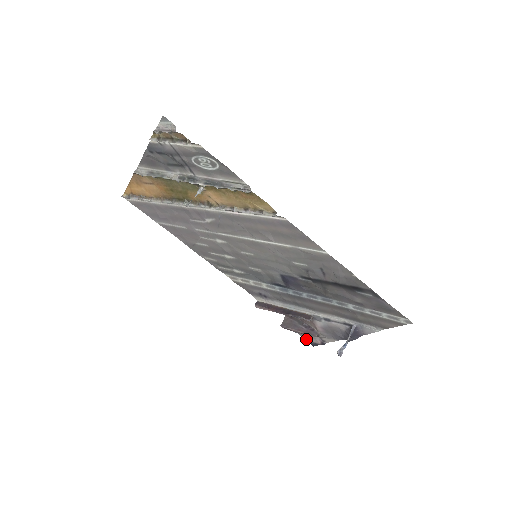
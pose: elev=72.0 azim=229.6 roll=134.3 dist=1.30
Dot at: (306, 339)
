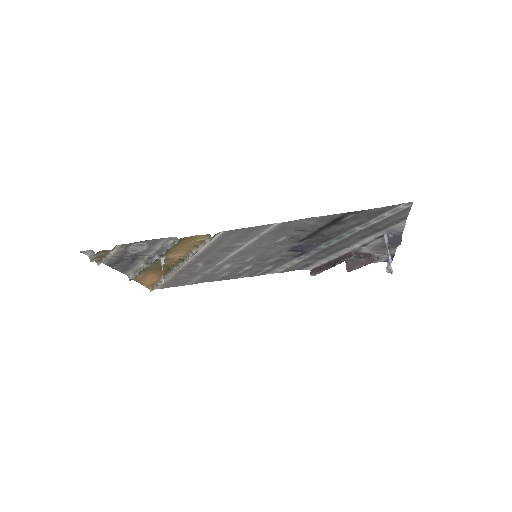
Dot at: occluded
